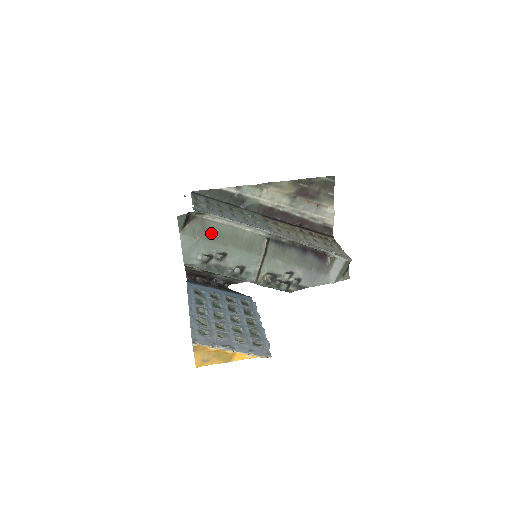
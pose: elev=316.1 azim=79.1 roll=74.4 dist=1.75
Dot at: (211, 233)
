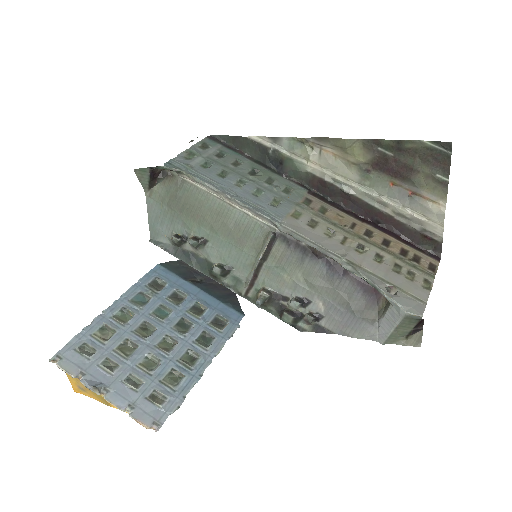
Dot at: (188, 204)
